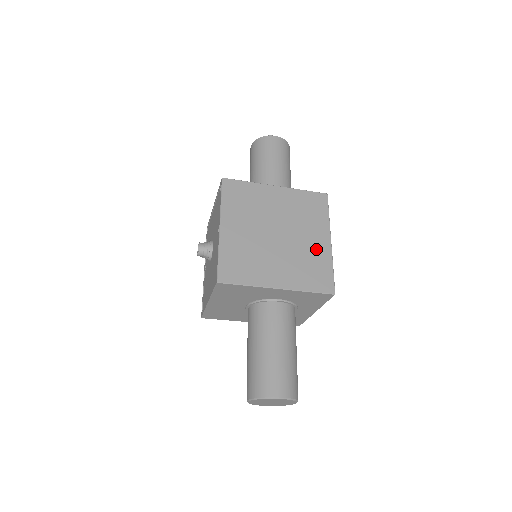
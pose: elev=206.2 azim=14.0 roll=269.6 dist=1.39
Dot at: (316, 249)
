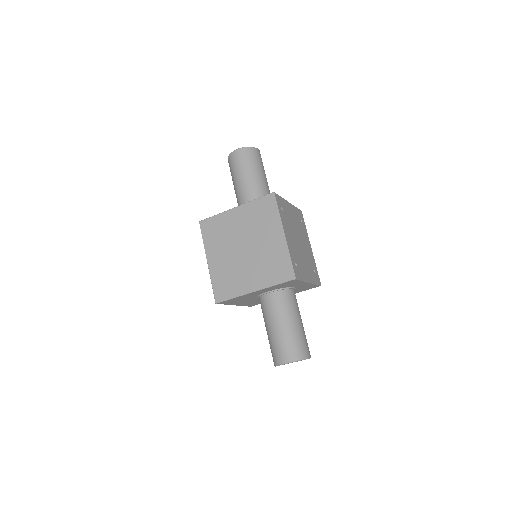
Dot at: (274, 247)
